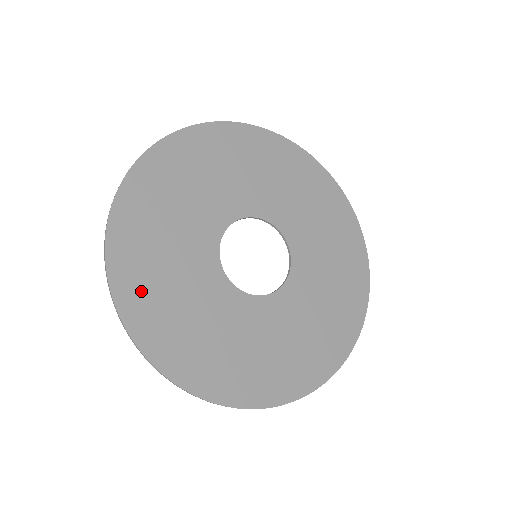
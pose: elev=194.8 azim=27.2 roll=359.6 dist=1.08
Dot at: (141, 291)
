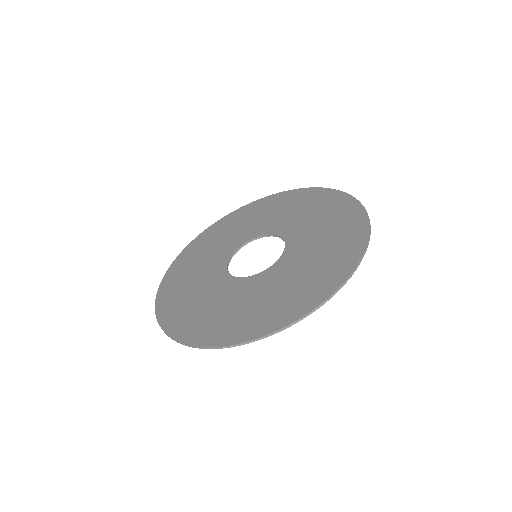
Dot at: (173, 305)
